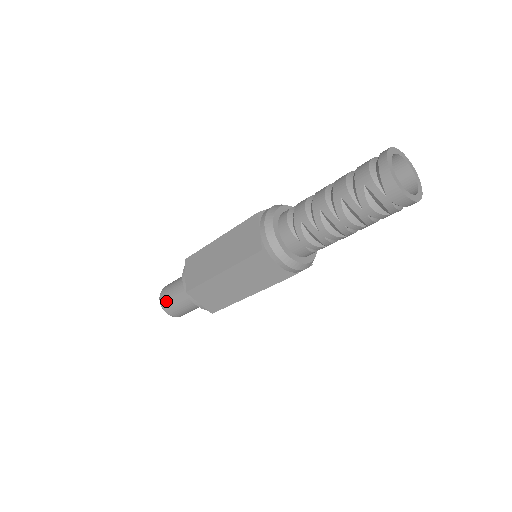
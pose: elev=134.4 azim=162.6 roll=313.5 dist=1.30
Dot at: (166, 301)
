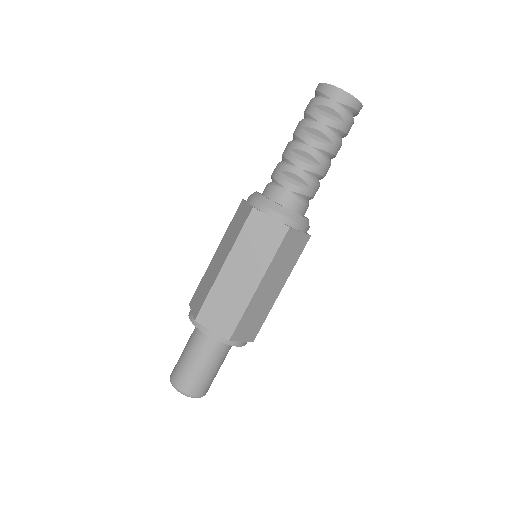
Dot at: (177, 372)
